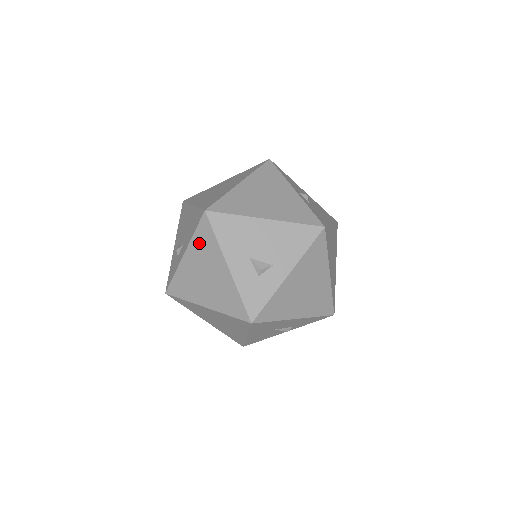
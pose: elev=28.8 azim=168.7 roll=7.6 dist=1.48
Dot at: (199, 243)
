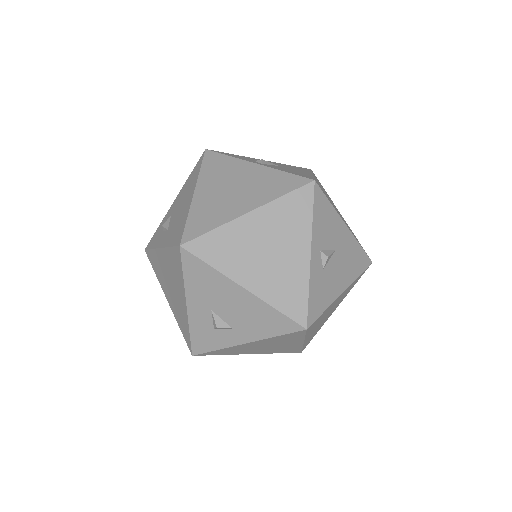
Dot at: (171, 259)
